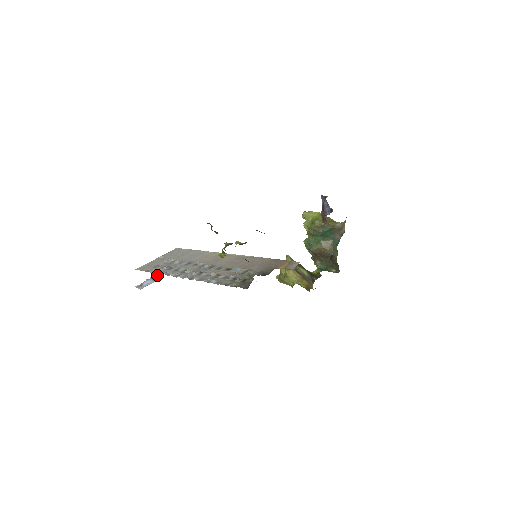
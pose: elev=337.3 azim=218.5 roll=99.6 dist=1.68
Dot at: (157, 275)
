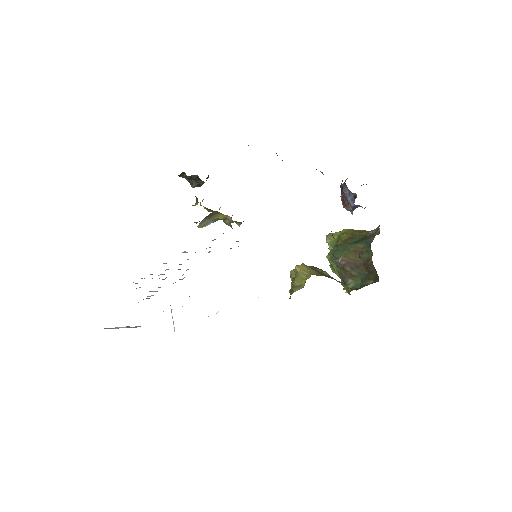
Dot at: (138, 326)
